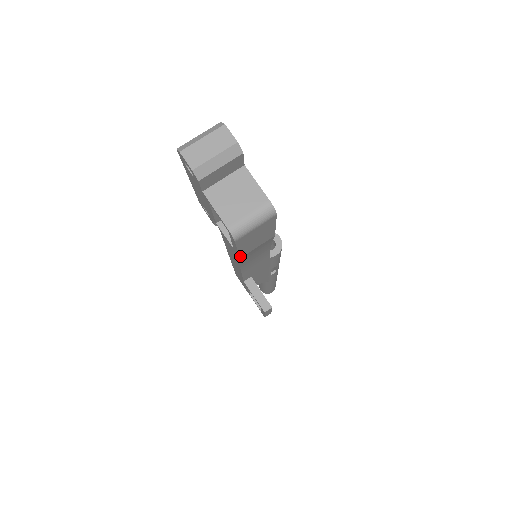
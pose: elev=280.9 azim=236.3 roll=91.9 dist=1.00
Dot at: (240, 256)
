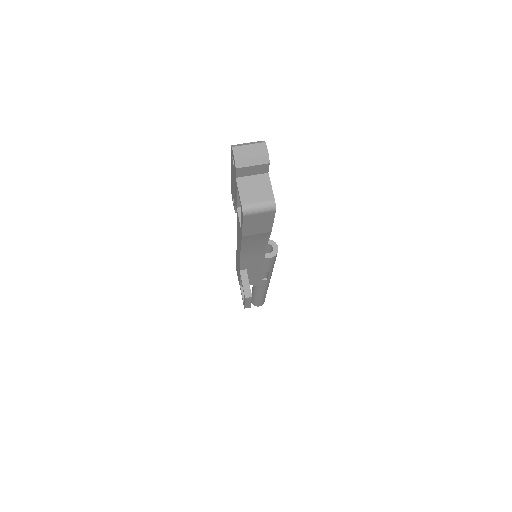
Dot at: (243, 234)
